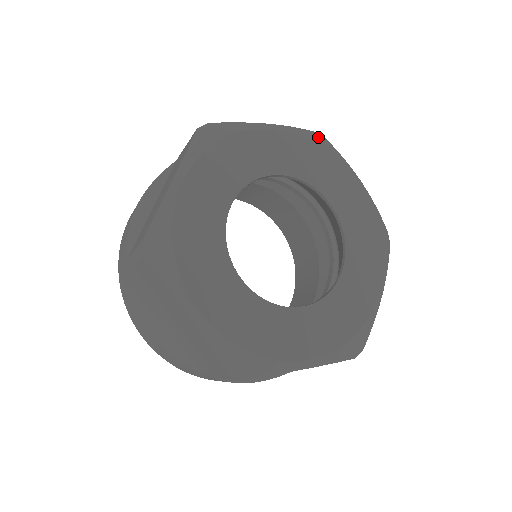
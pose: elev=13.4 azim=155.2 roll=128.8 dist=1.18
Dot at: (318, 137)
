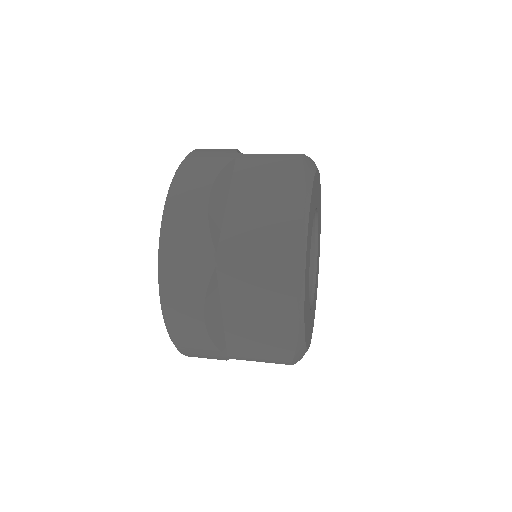
Dot at: (307, 164)
